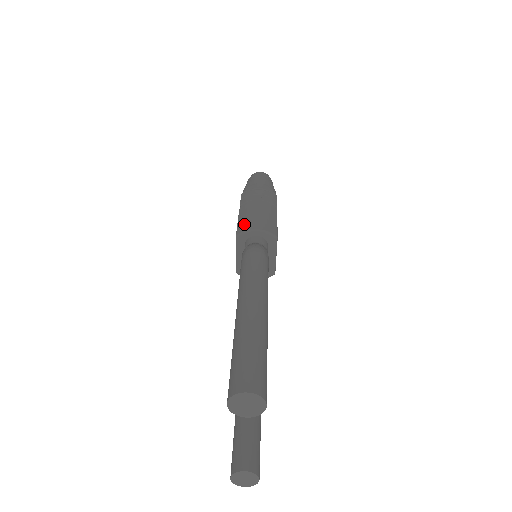
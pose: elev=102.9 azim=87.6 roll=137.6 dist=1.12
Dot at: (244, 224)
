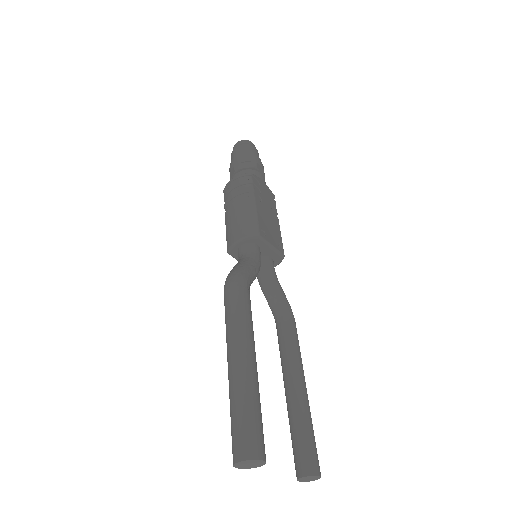
Dot at: (229, 237)
